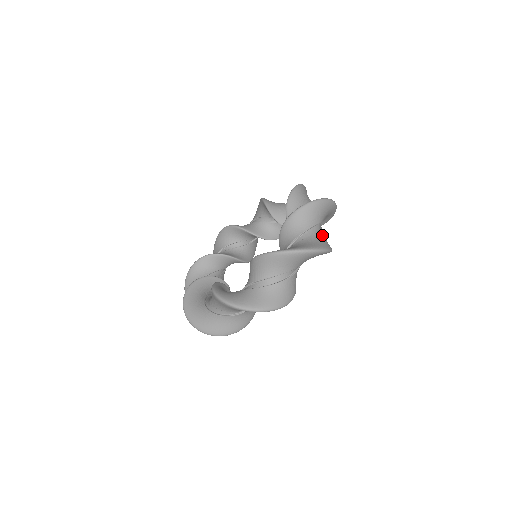
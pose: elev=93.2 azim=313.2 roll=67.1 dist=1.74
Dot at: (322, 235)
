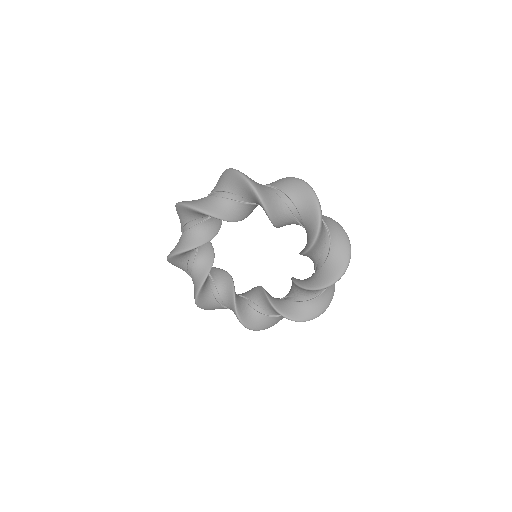
Dot at: (328, 223)
